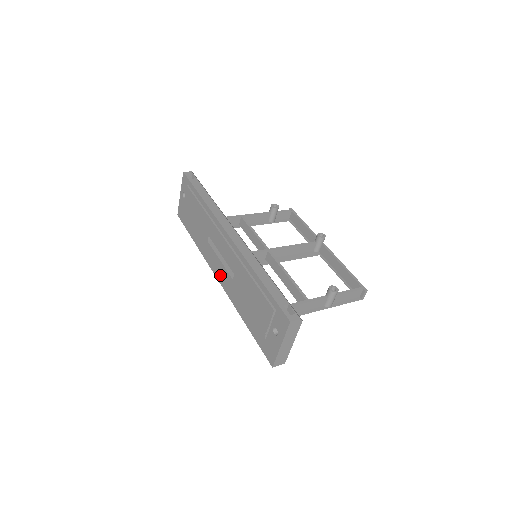
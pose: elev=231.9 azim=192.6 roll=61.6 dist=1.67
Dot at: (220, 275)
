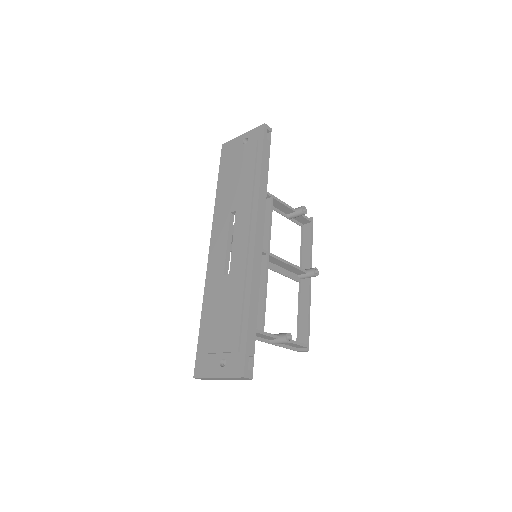
Dot at: (215, 252)
